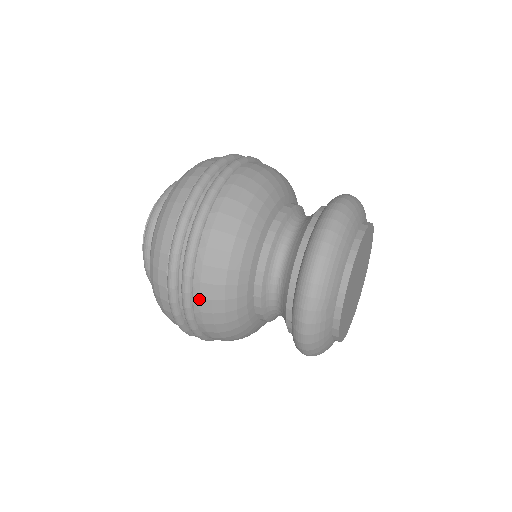
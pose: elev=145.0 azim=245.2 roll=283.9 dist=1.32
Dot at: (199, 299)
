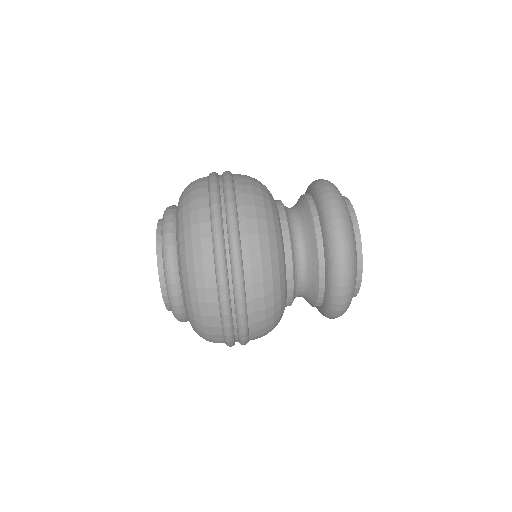
Dot at: (254, 324)
